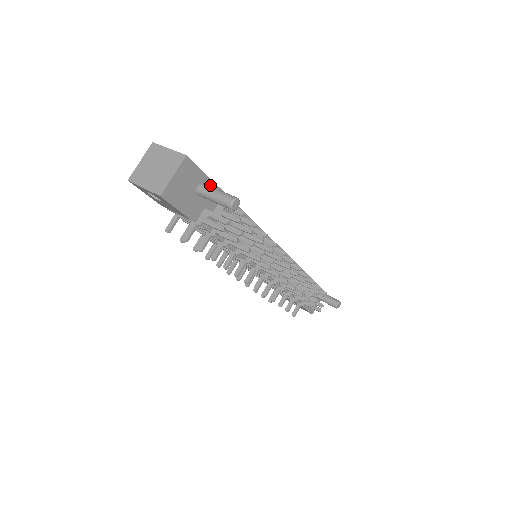
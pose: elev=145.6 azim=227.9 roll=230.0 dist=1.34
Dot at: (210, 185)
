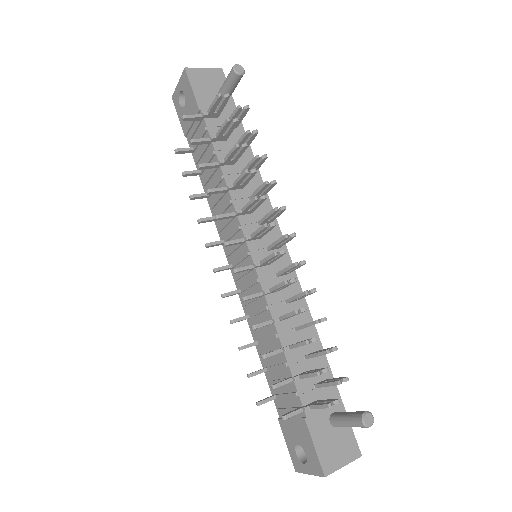
Dot at: (232, 106)
